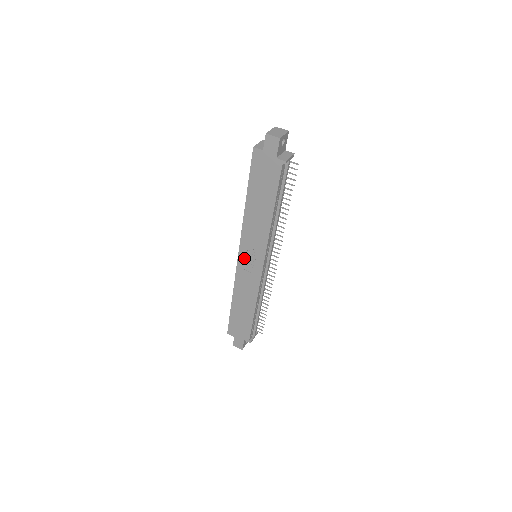
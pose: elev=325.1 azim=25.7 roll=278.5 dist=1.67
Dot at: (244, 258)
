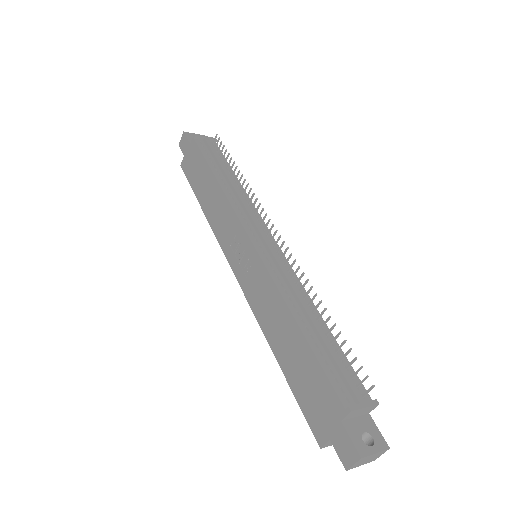
Dot at: (237, 265)
